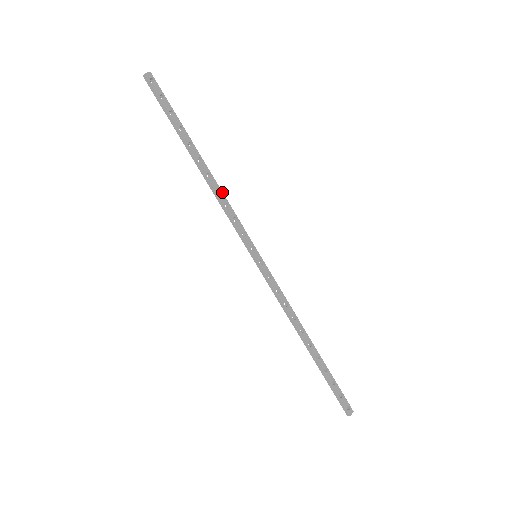
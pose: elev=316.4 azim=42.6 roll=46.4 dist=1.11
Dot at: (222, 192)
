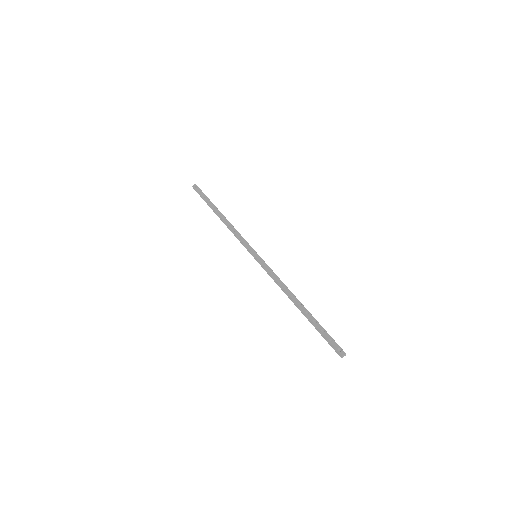
Dot at: (233, 227)
